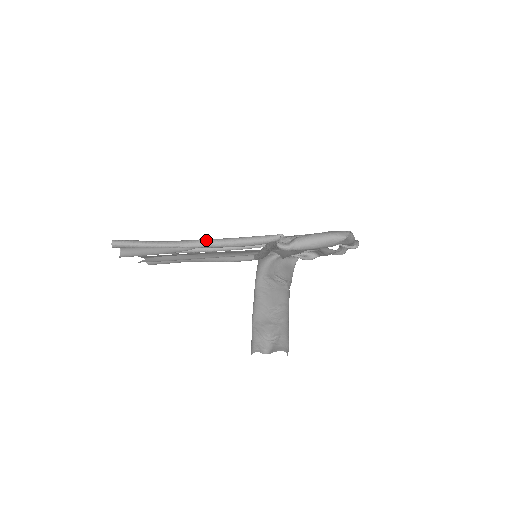
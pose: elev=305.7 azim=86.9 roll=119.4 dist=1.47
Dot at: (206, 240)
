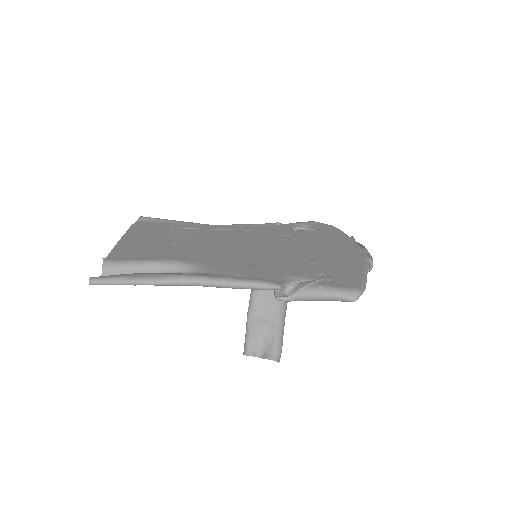
Dot at: (196, 279)
